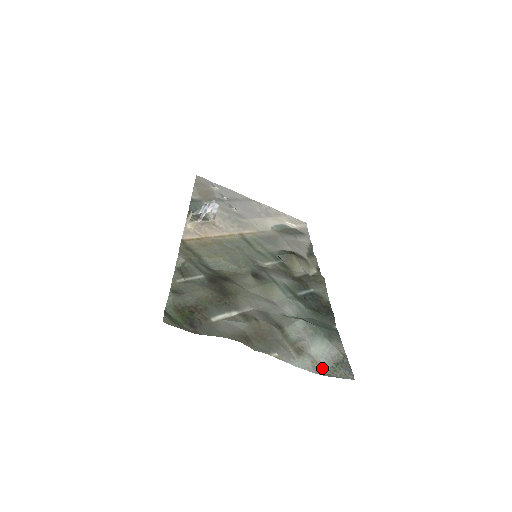
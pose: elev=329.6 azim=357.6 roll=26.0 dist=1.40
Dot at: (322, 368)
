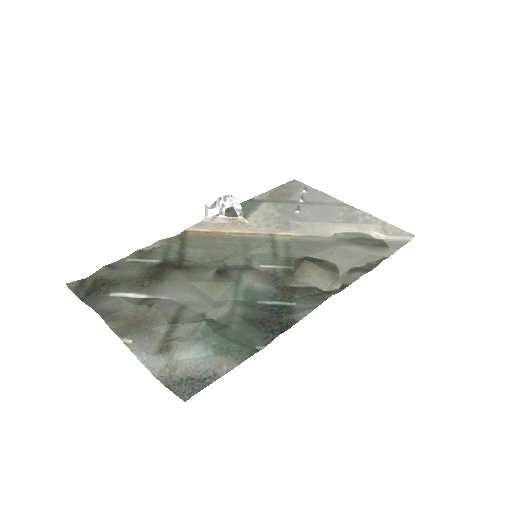
Dot at: (171, 376)
